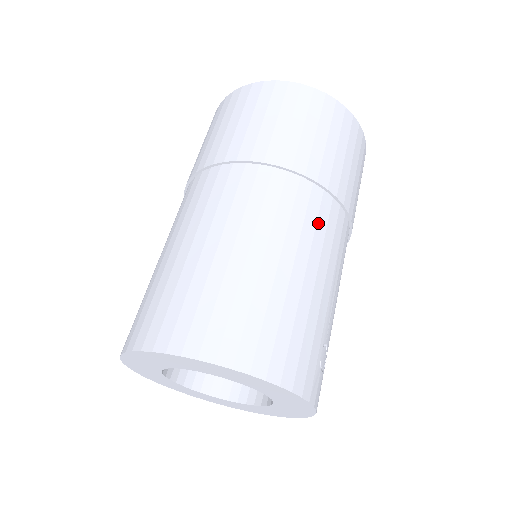
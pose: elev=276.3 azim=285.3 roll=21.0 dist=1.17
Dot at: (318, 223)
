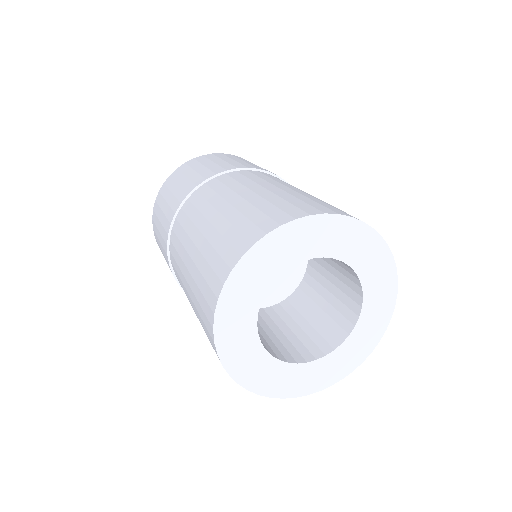
Dot at: (260, 177)
